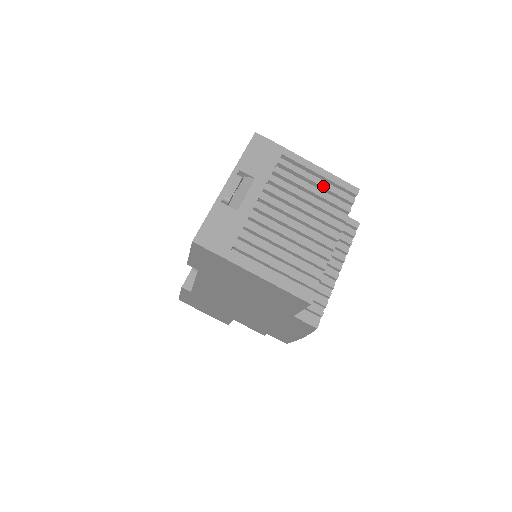
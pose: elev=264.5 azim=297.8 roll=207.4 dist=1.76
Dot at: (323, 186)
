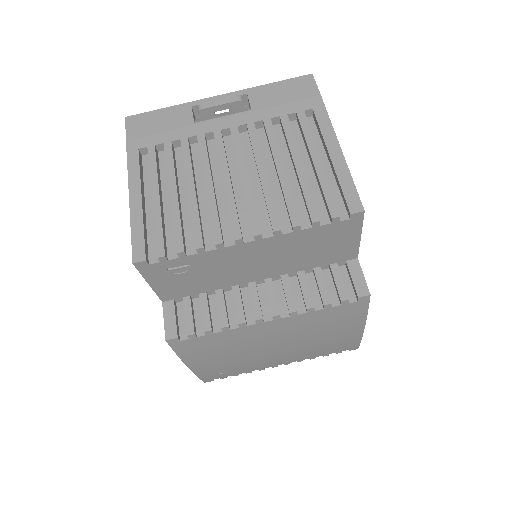
Dot at: (317, 170)
